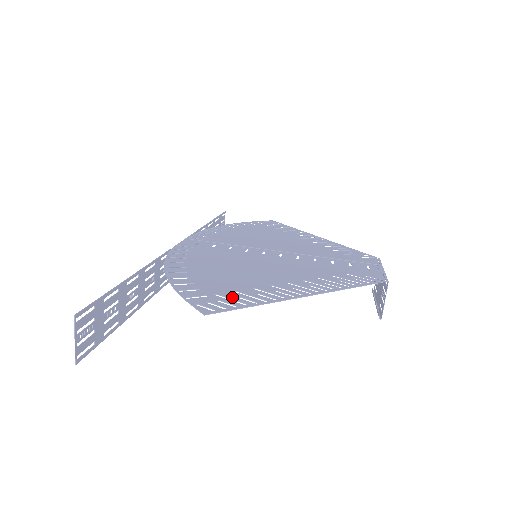
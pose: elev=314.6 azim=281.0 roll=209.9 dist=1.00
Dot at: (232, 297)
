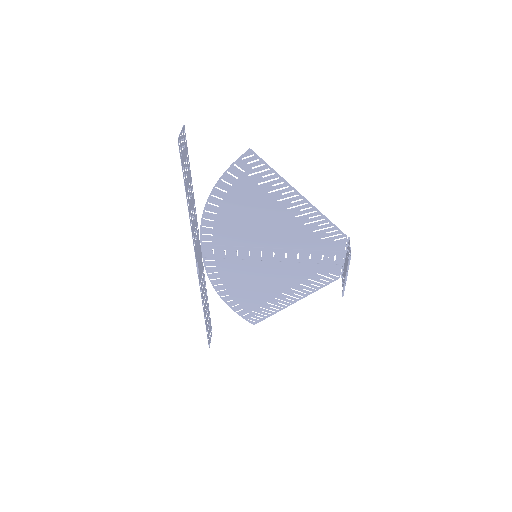
Dot at: (259, 175)
